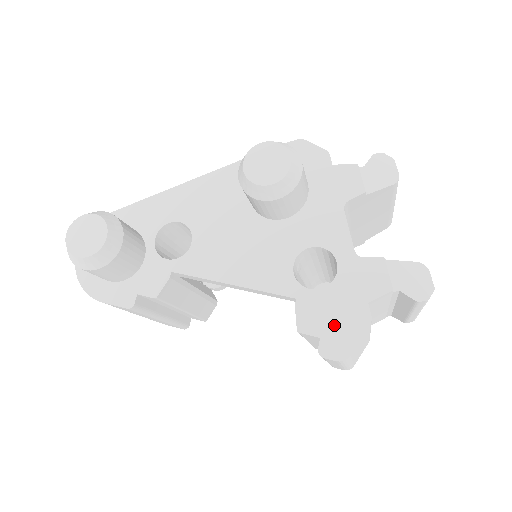
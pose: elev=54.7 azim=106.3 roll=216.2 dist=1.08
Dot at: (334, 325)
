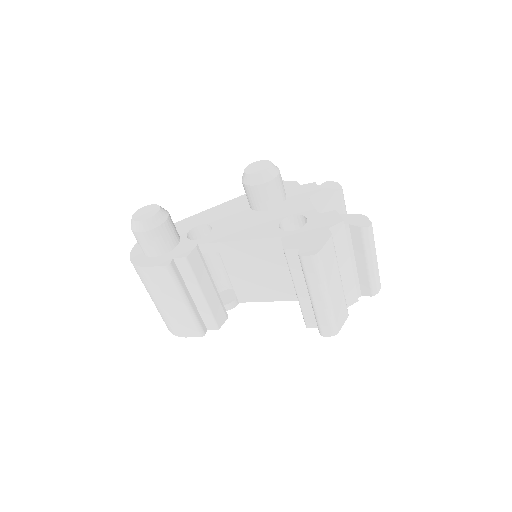
Dot at: (308, 241)
